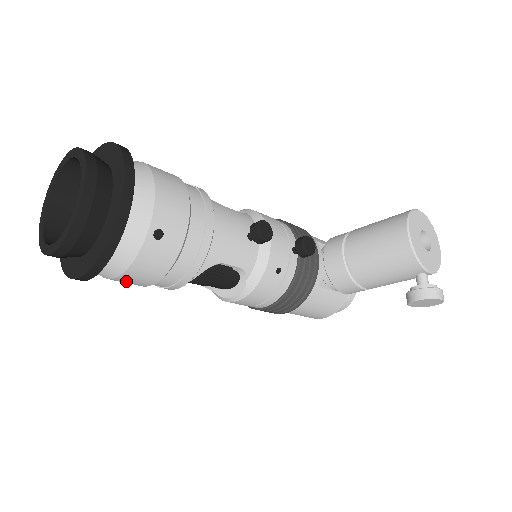
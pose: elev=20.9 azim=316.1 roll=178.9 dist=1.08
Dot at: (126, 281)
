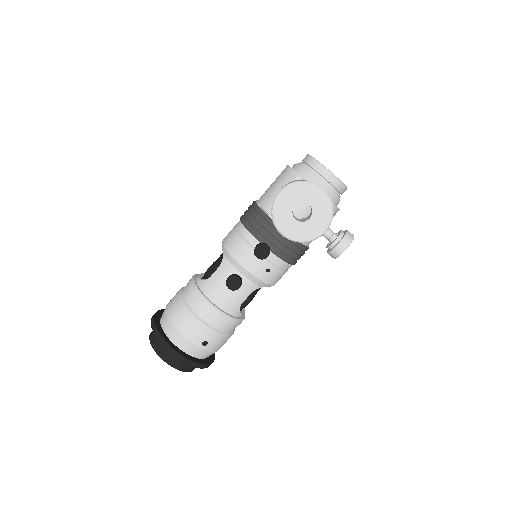
Dot at: occluded
